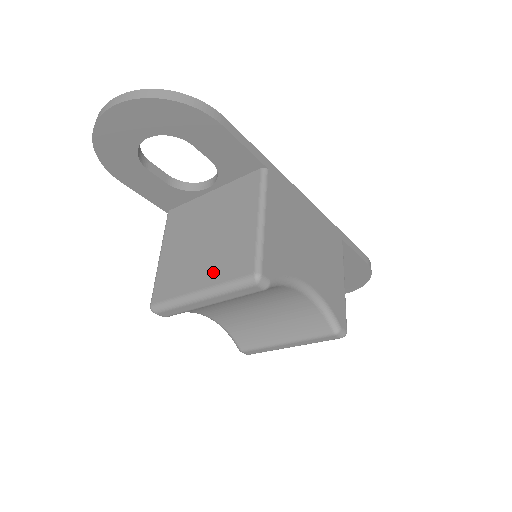
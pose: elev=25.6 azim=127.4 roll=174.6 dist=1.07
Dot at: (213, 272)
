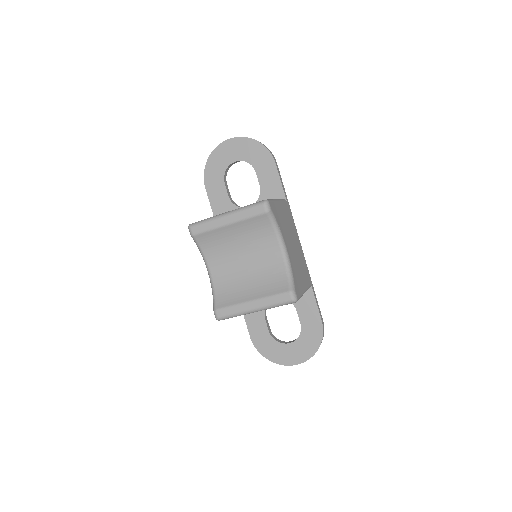
Dot at: occluded
